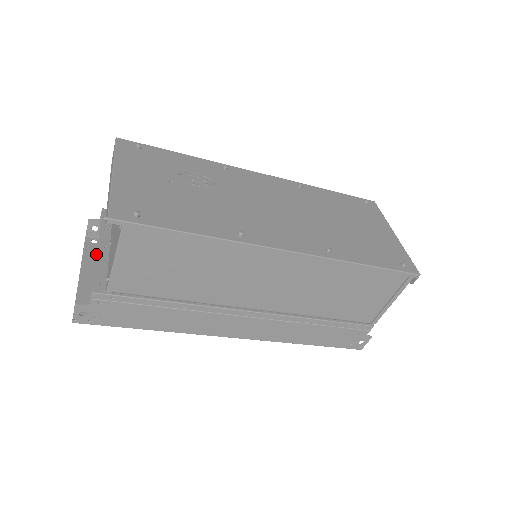
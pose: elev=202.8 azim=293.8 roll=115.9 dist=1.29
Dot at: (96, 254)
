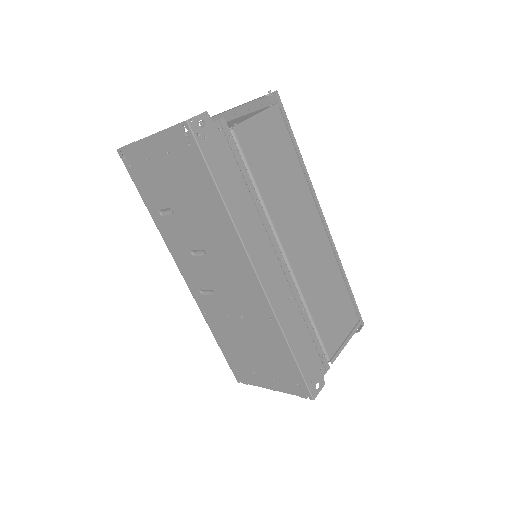
Dot at: occluded
